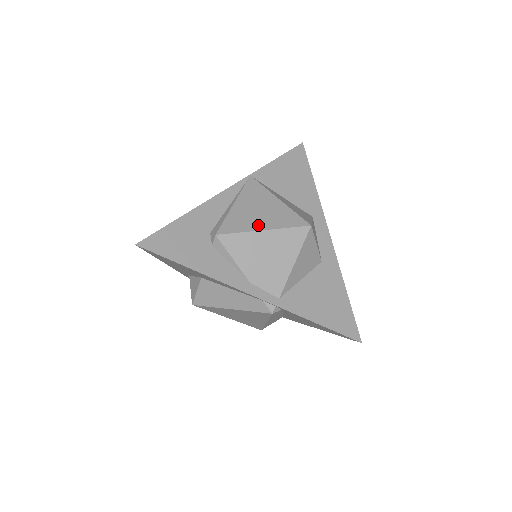
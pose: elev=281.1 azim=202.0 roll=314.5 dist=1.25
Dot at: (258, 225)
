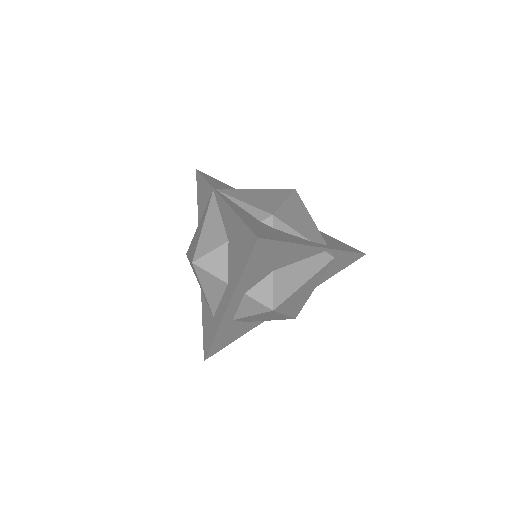
Dot at: (277, 201)
